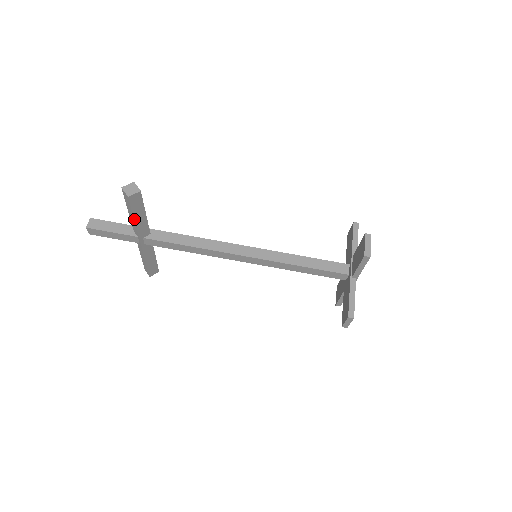
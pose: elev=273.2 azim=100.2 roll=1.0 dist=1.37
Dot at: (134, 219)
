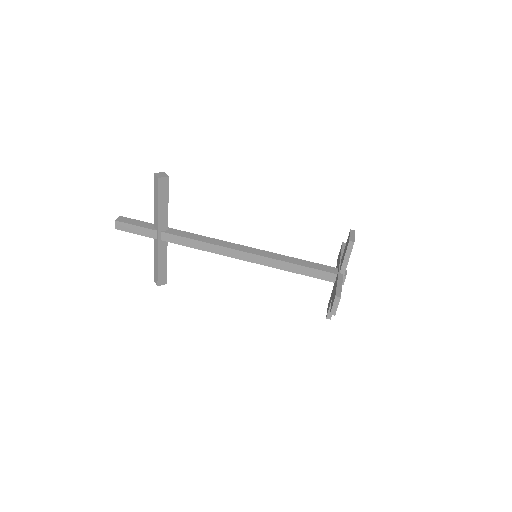
Dot at: (158, 205)
